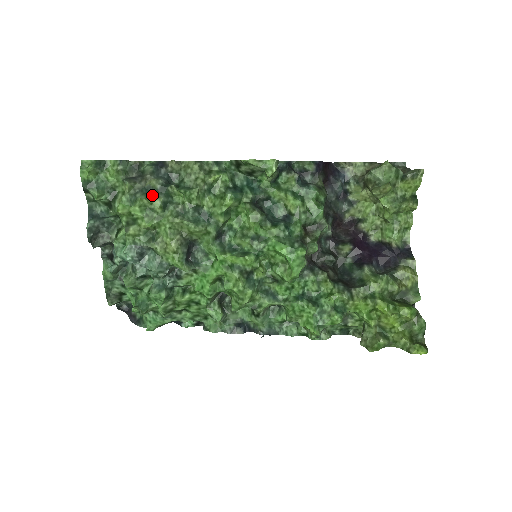
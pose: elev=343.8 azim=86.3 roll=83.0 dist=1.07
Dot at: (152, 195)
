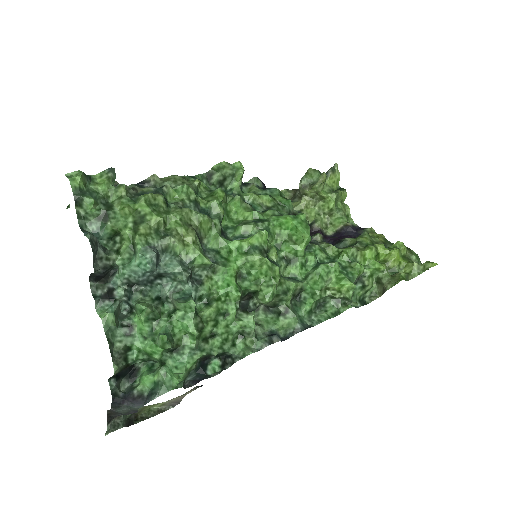
Dot at: (151, 194)
